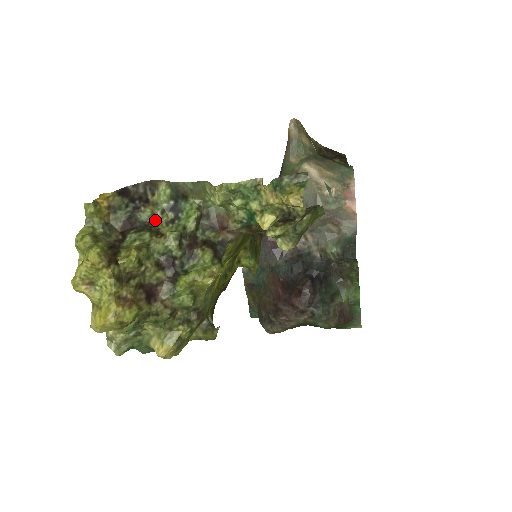
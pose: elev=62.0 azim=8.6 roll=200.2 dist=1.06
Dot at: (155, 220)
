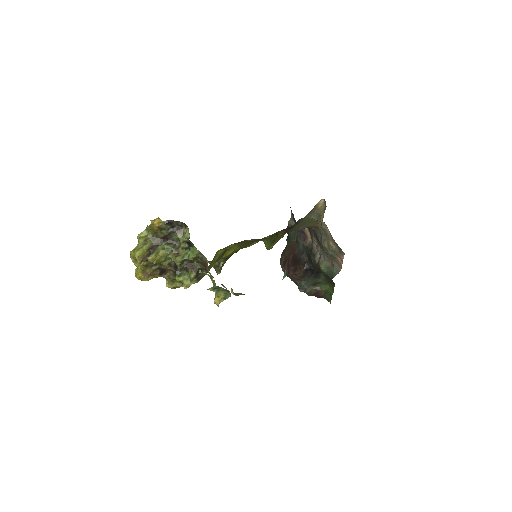
Dot at: (180, 241)
